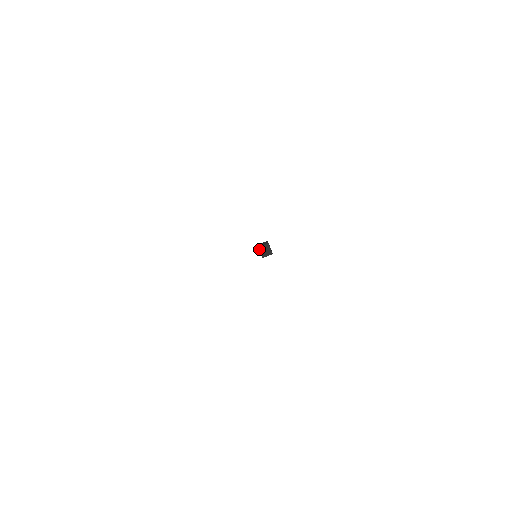
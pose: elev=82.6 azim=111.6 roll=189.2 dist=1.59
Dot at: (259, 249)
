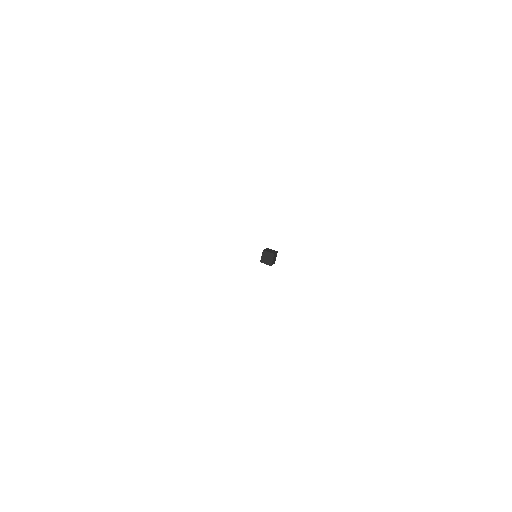
Dot at: (263, 252)
